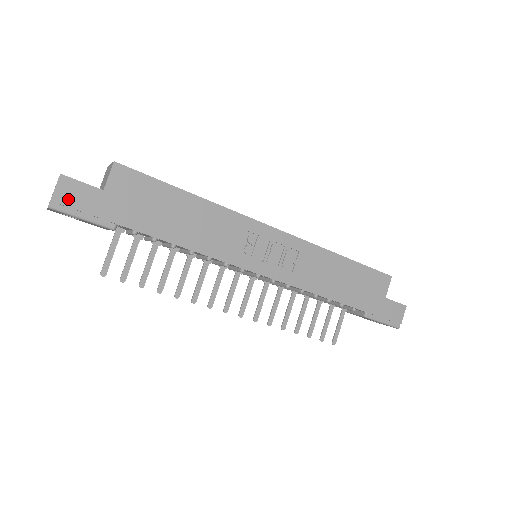
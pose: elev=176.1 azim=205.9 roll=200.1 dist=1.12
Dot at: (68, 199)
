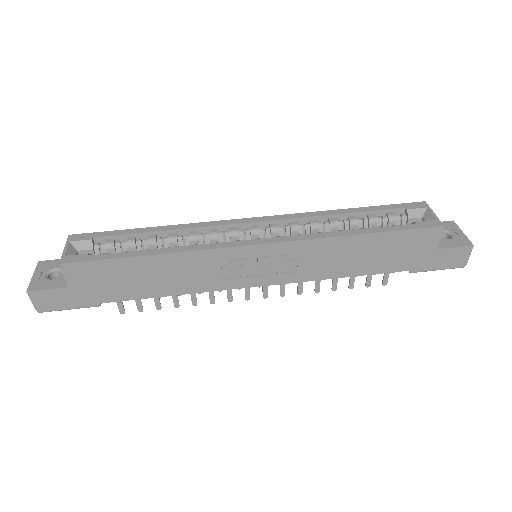
Dot at: (47, 304)
